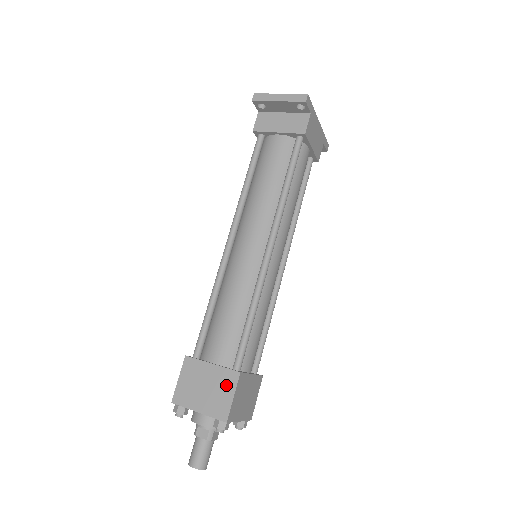
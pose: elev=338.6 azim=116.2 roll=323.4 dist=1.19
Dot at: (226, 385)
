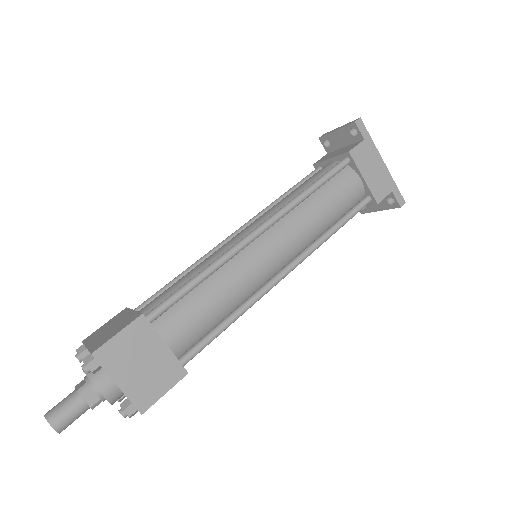
Dot at: (124, 324)
